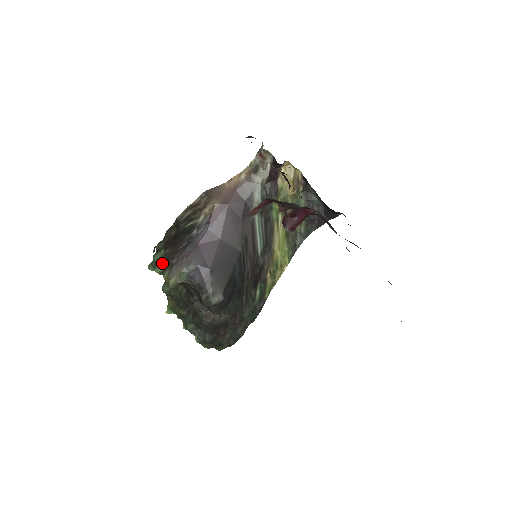
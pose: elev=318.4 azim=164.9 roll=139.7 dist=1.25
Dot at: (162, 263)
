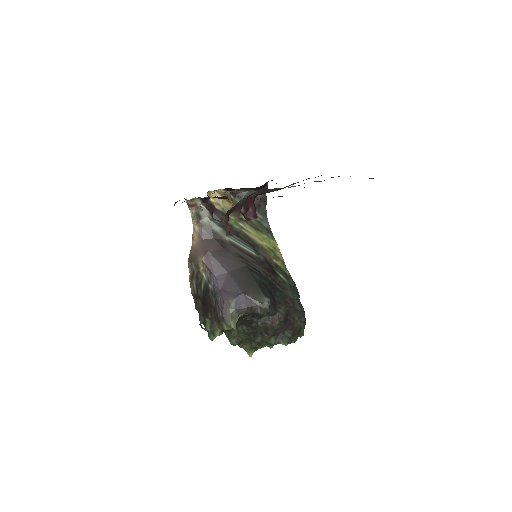
Dot at: (215, 325)
